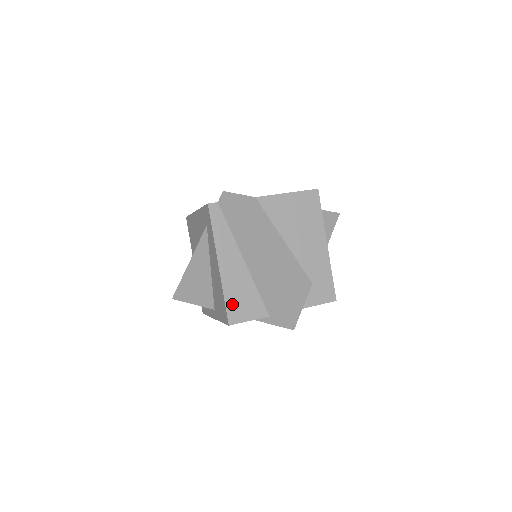
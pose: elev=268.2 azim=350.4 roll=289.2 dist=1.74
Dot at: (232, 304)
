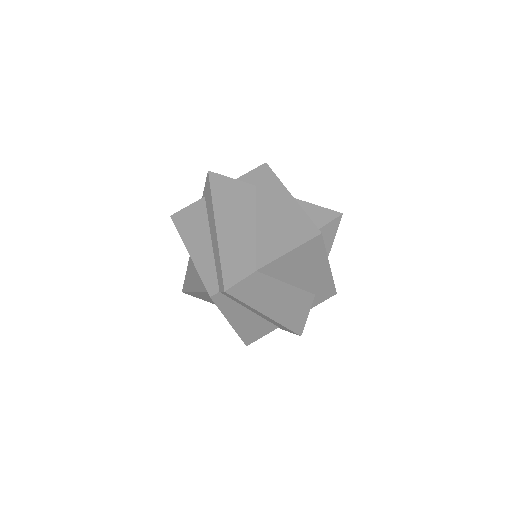
Dot at: (247, 336)
